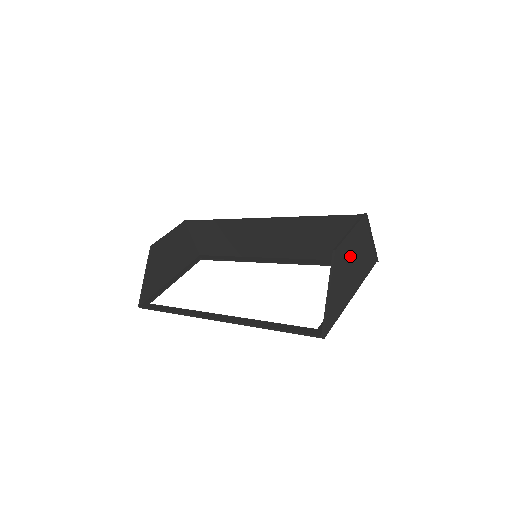
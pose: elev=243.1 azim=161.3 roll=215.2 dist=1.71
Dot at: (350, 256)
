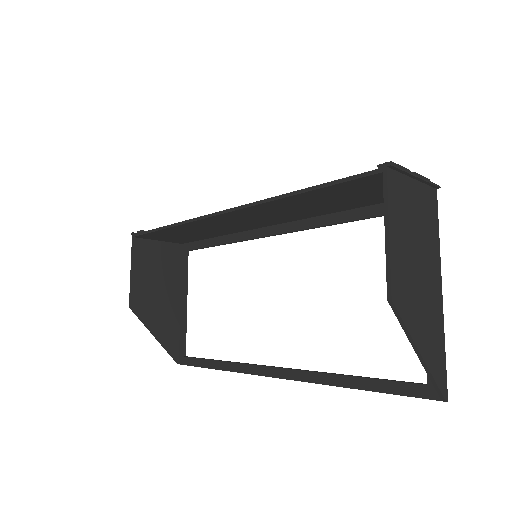
Dot at: (409, 260)
